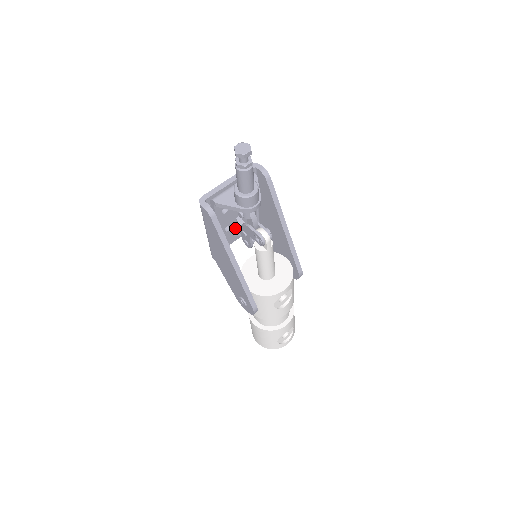
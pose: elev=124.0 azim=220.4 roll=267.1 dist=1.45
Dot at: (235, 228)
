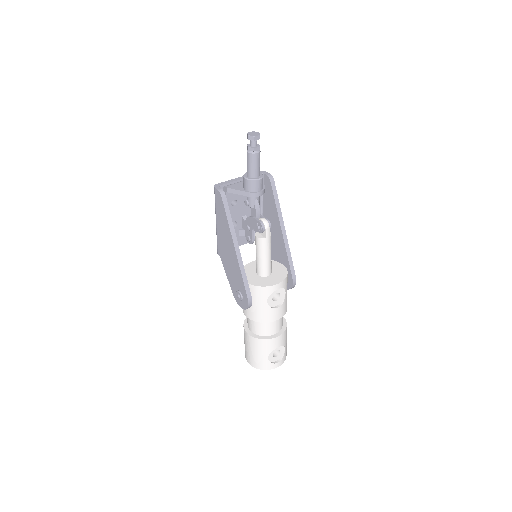
Dot at: (241, 228)
